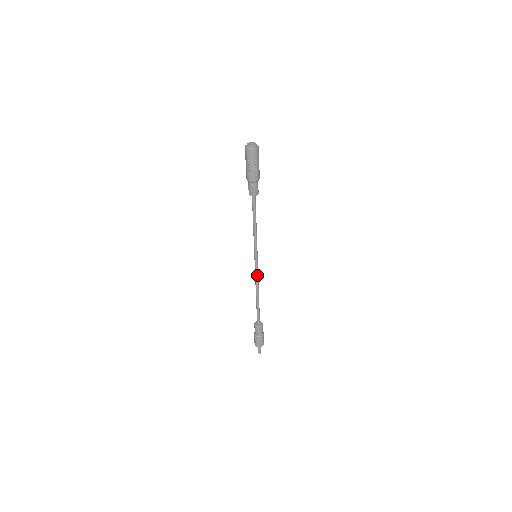
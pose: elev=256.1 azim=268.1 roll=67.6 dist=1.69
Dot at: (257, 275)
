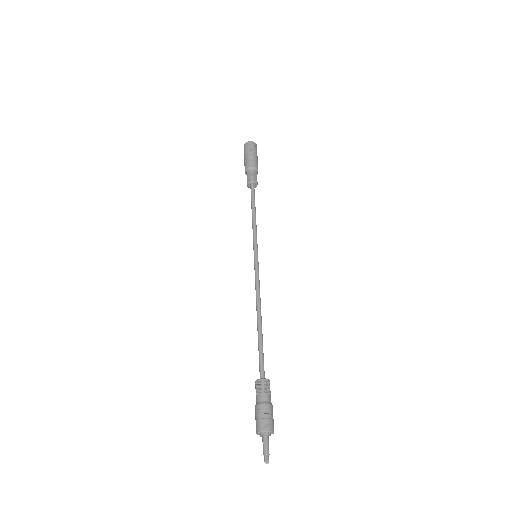
Dot at: (258, 283)
